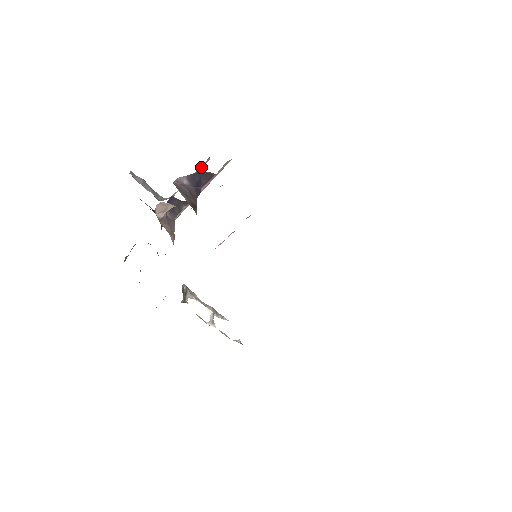
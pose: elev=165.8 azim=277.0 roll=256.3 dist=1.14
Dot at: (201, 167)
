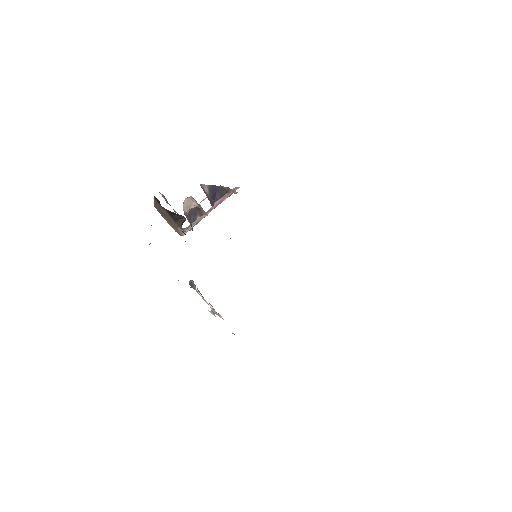
Dot at: occluded
